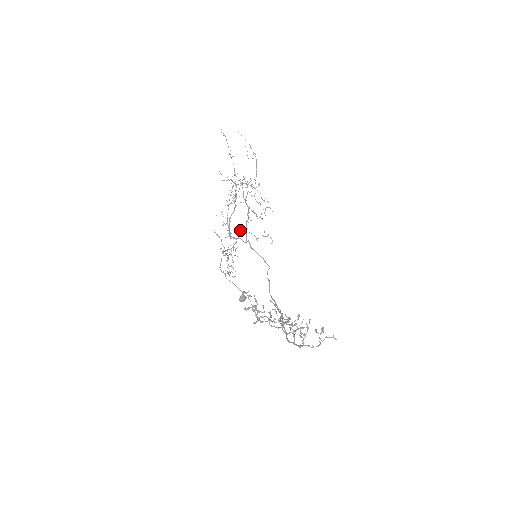
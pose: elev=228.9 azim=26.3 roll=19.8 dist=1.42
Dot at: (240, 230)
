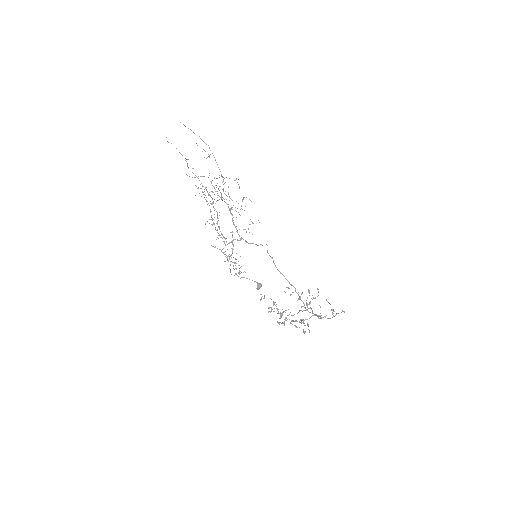
Dot at: occluded
